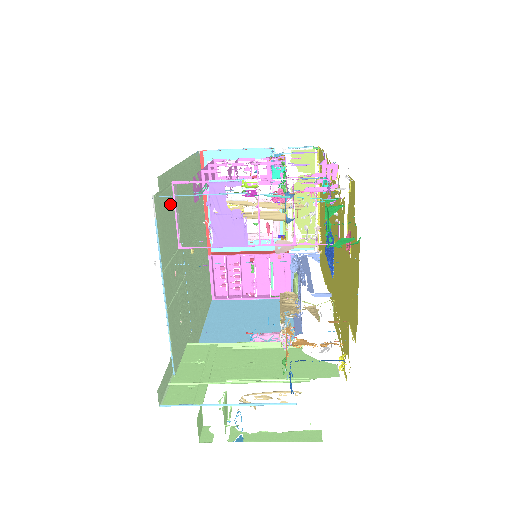
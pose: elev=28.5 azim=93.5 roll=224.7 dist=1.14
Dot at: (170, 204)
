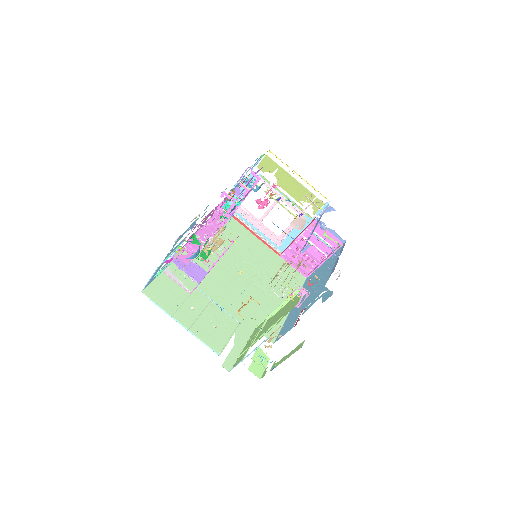
Dot at: (166, 281)
